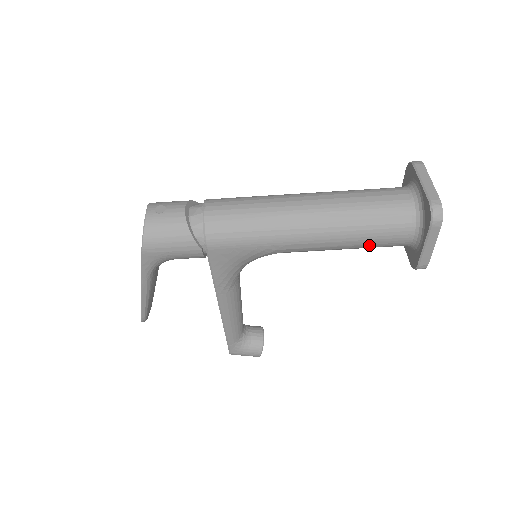
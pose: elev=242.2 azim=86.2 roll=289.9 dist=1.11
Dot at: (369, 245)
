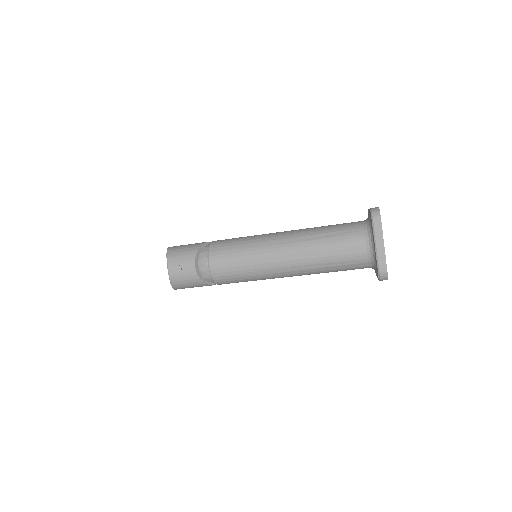
Dot at: occluded
